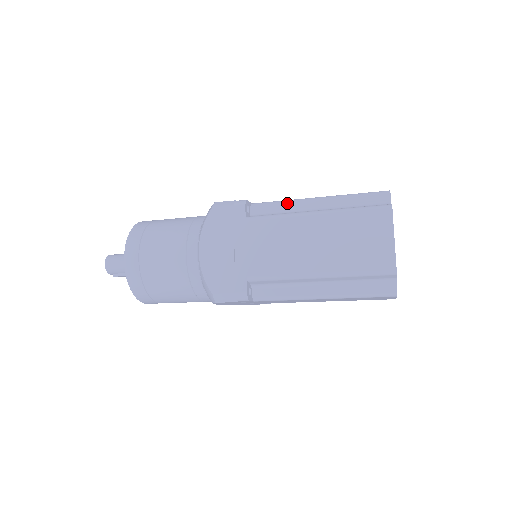
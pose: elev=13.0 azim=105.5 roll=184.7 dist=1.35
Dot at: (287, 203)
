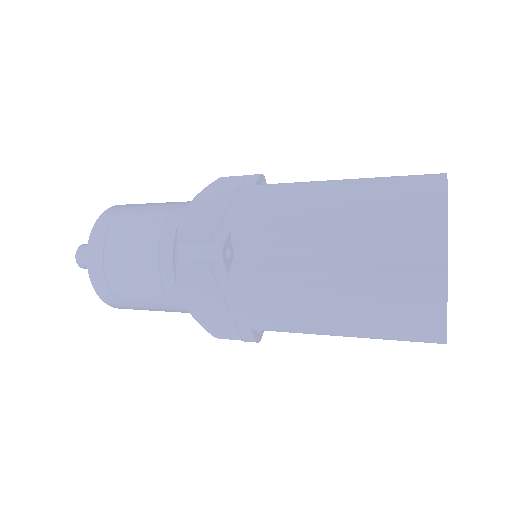
Dot at: (283, 239)
